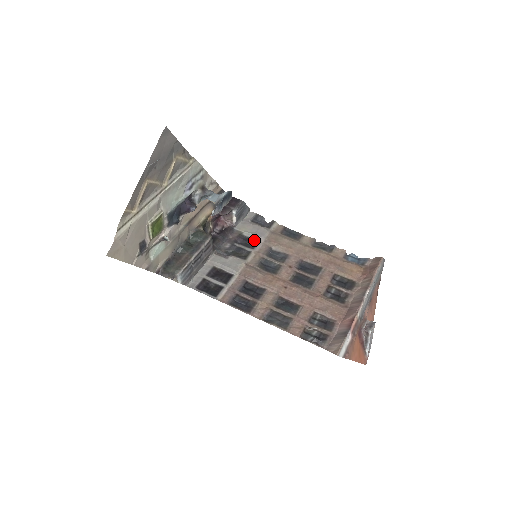
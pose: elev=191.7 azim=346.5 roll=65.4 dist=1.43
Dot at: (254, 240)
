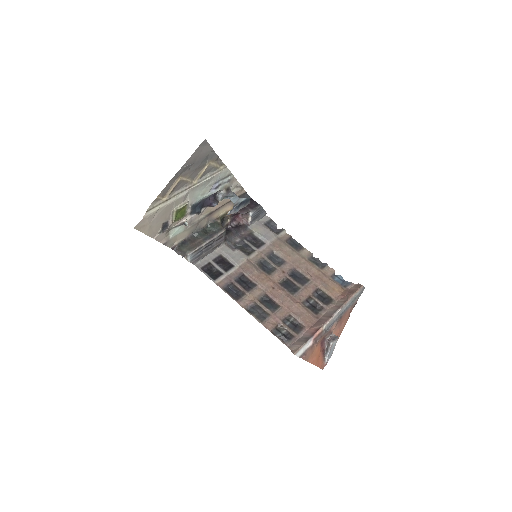
Dot at: (261, 241)
